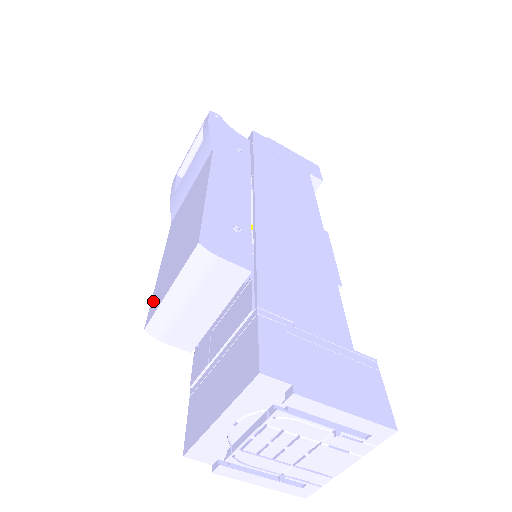
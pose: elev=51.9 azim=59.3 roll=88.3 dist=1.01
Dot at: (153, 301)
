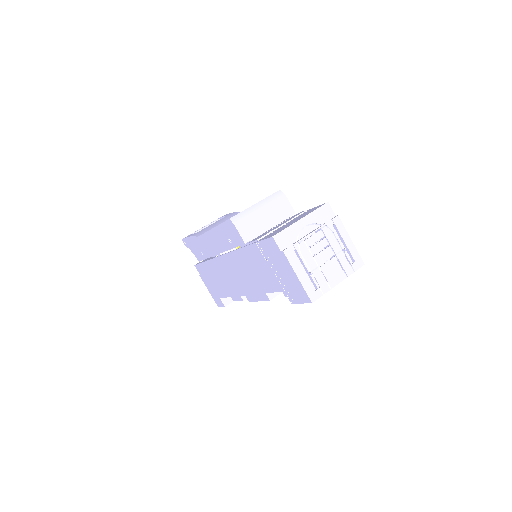
Dot at: occluded
